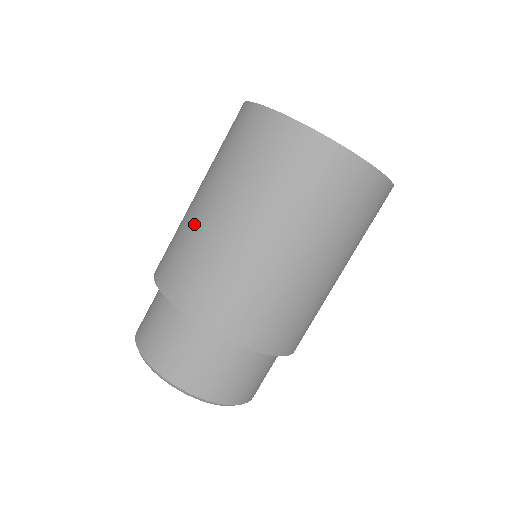
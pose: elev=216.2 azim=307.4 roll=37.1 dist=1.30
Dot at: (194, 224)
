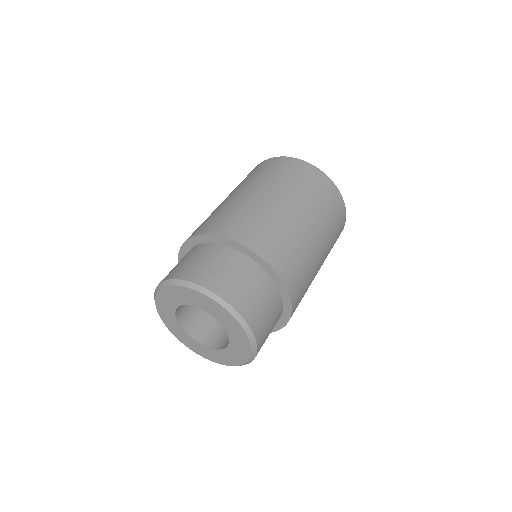
Dot at: (243, 202)
